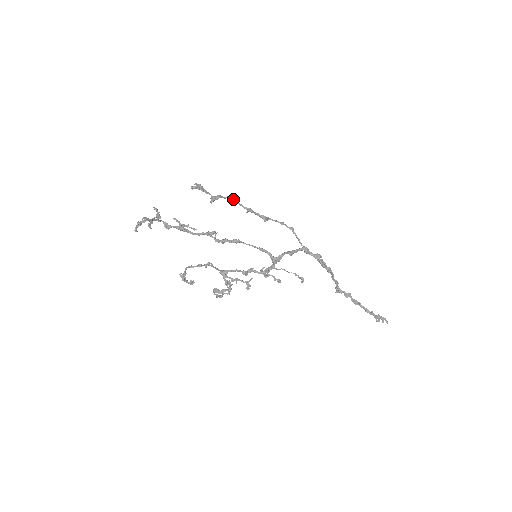
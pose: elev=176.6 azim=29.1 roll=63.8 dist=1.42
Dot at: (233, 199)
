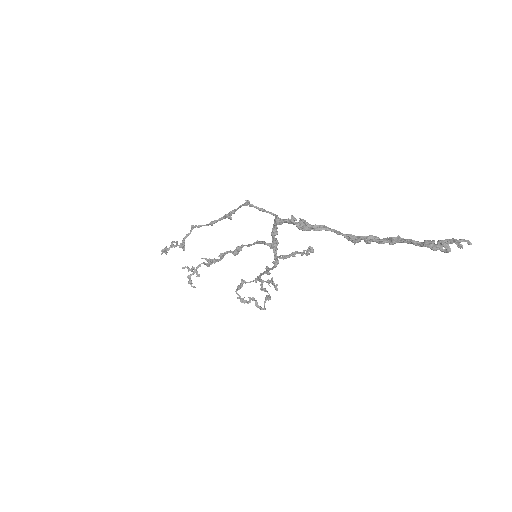
Dot at: (195, 227)
